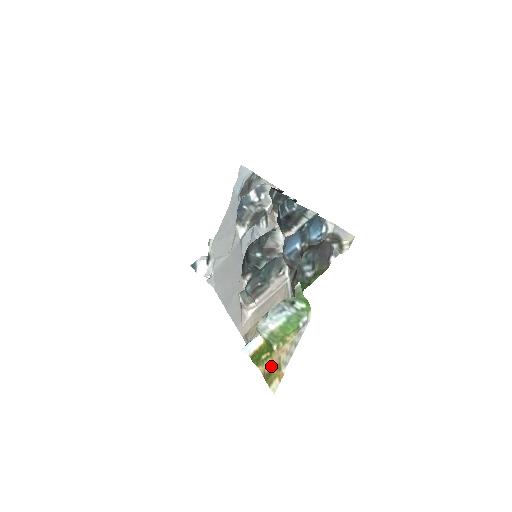
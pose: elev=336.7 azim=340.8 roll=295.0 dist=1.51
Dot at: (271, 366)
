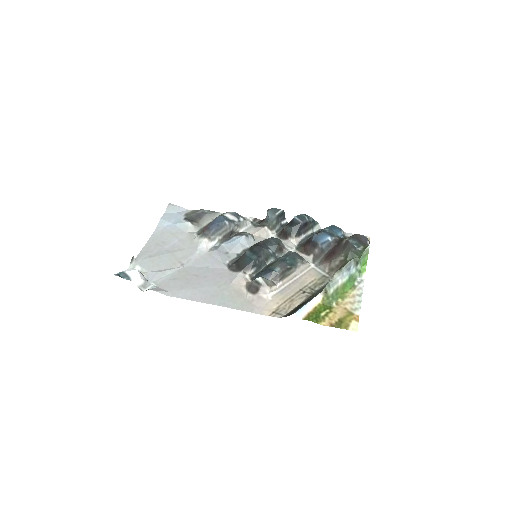
Dot at: (338, 316)
